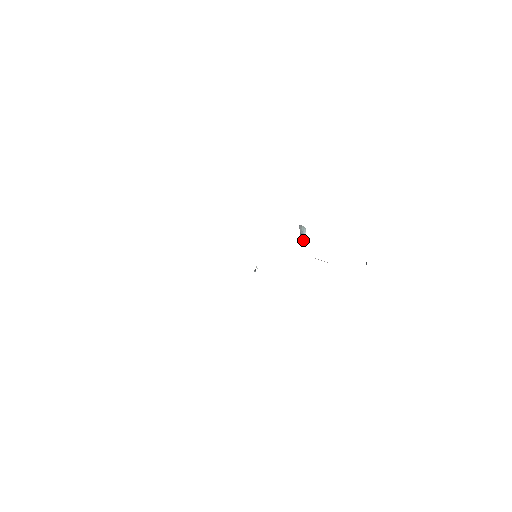
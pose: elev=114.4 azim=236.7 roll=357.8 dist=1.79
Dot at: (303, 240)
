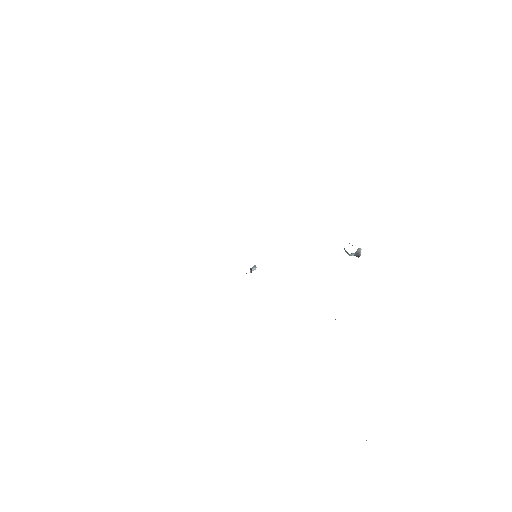
Dot at: occluded
